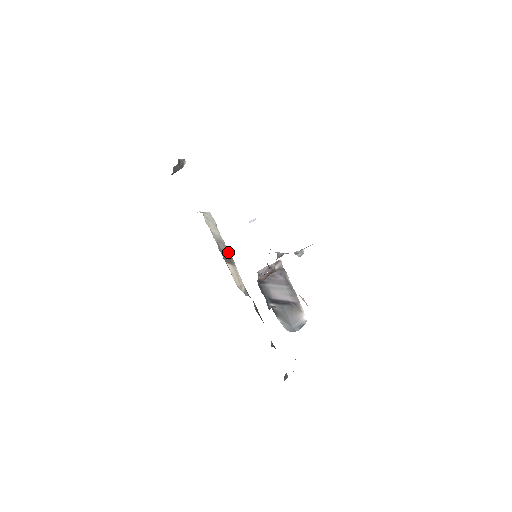
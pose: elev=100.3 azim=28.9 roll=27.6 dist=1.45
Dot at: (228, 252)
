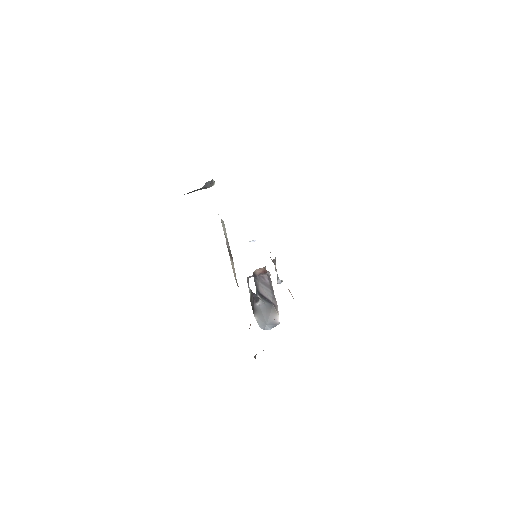
Dot at: (230, 252)
